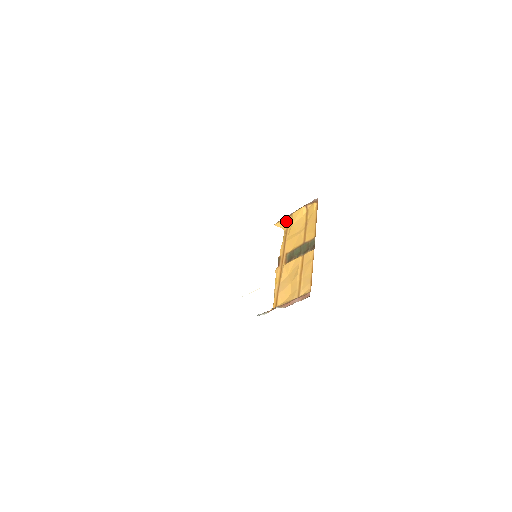
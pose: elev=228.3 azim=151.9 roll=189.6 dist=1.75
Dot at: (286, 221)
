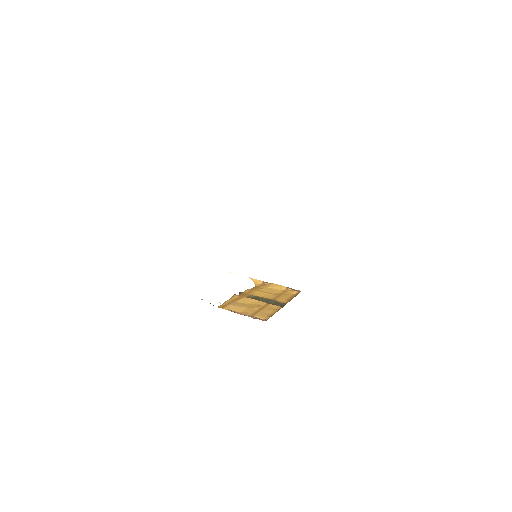
Dot at: (262, 283)
